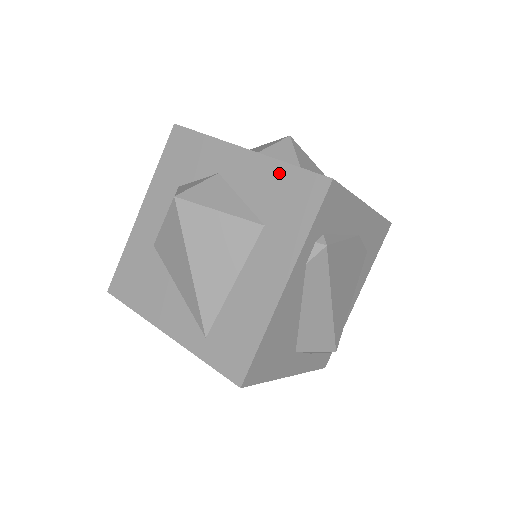
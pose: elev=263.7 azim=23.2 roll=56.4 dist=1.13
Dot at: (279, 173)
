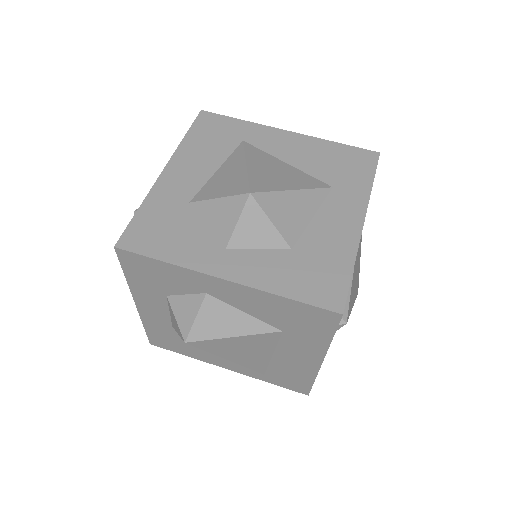
Dot at: (279, 303)
